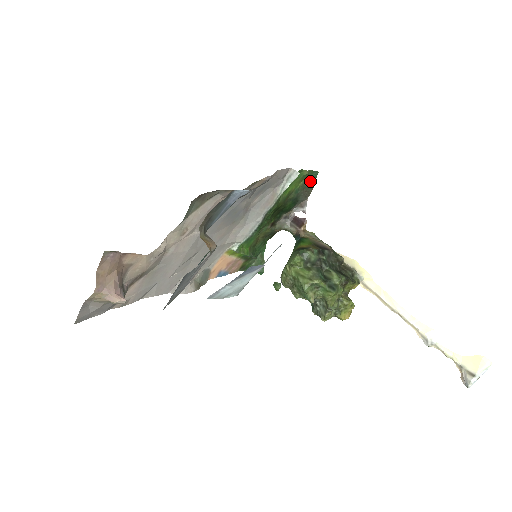
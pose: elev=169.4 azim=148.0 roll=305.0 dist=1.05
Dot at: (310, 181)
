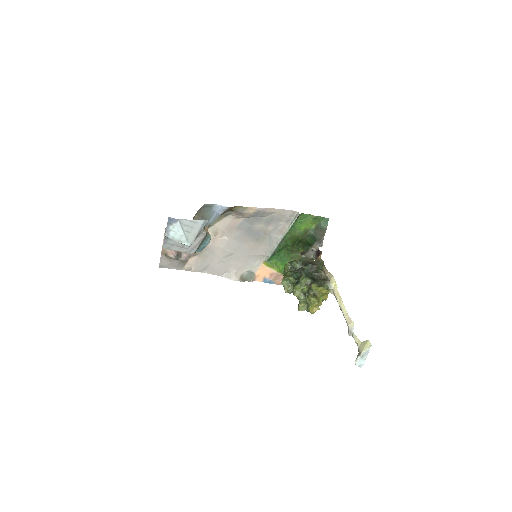
Dot at: (322, 224)
